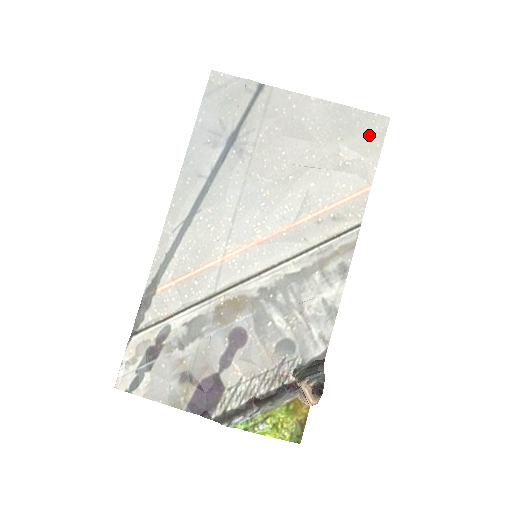
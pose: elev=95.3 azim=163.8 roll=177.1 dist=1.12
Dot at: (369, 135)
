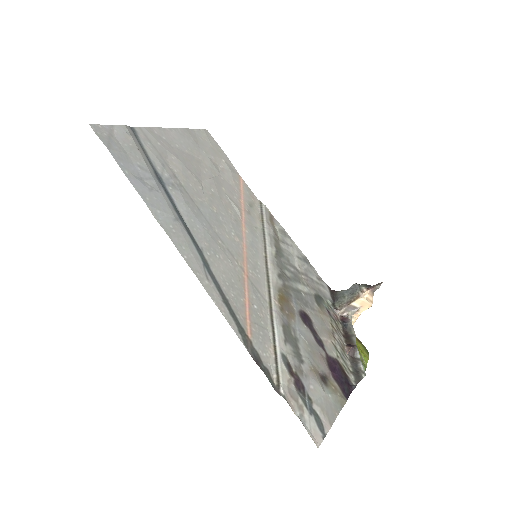
Dot at: (211, 144)
